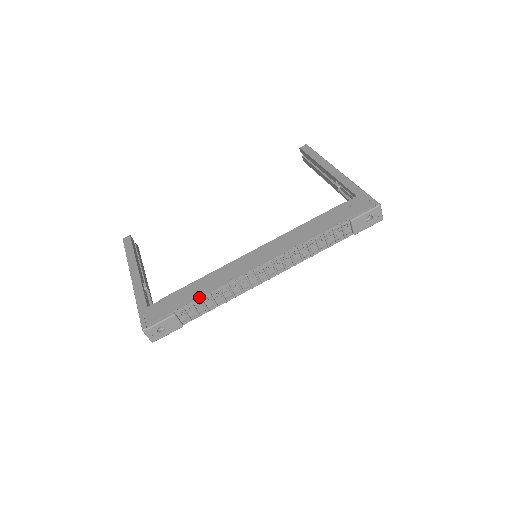
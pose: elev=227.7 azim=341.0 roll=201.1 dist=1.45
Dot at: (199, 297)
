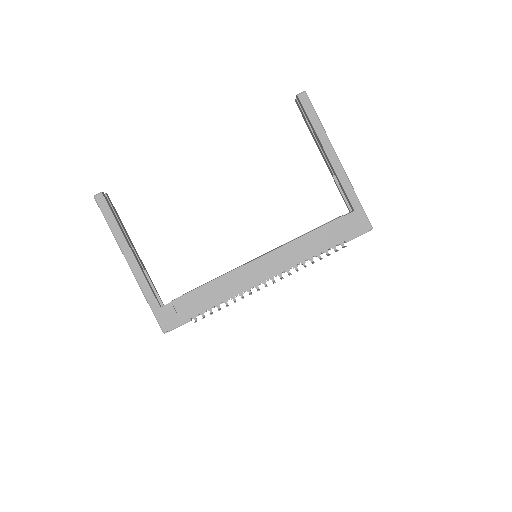
Dot at: (212, 306)
